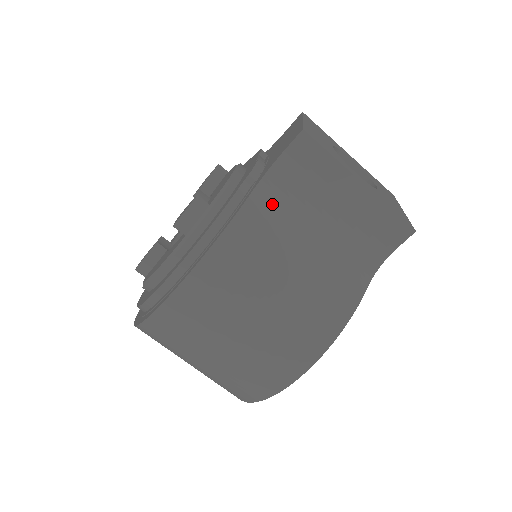
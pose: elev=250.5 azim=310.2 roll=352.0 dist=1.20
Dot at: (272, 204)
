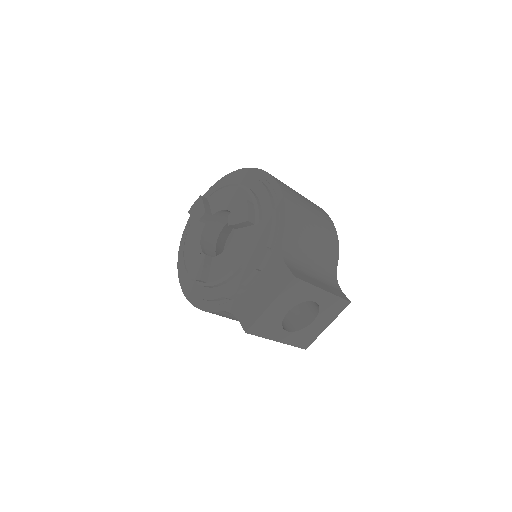
Dot at: (231, 314)
